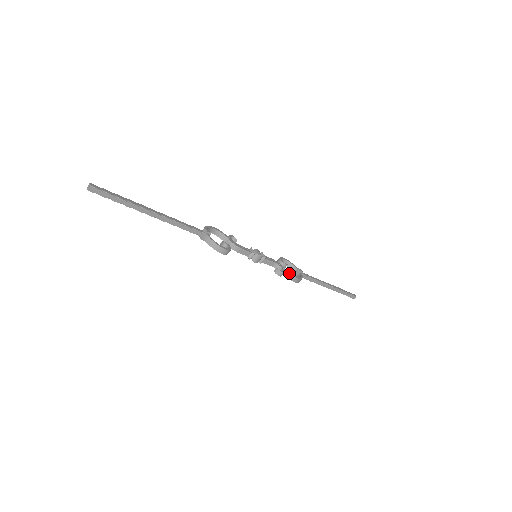
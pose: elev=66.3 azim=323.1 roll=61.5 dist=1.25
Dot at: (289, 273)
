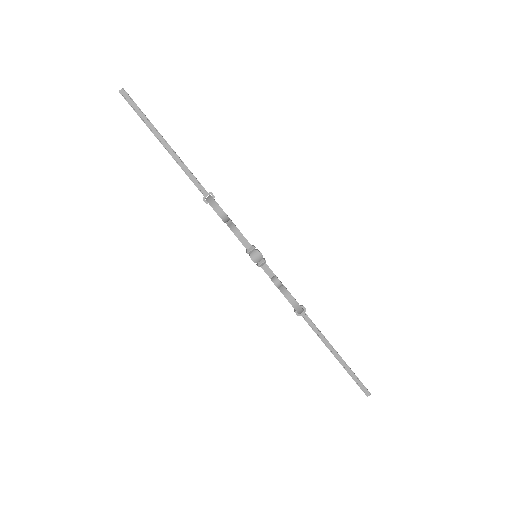
Dot at: occluded
